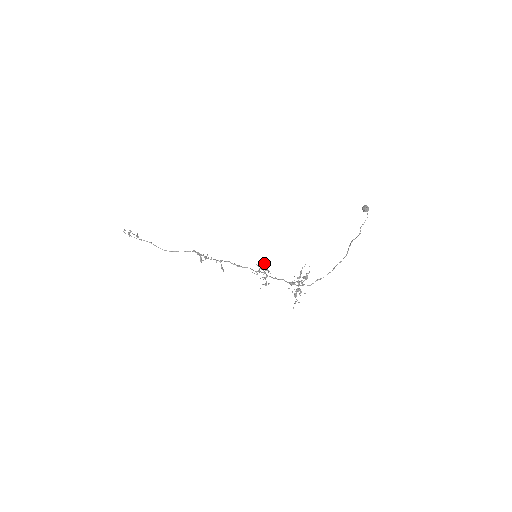
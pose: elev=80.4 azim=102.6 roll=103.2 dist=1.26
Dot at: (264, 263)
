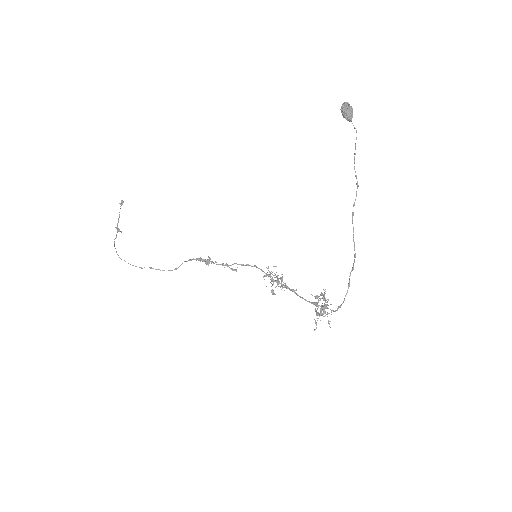
Dot at: occluded
